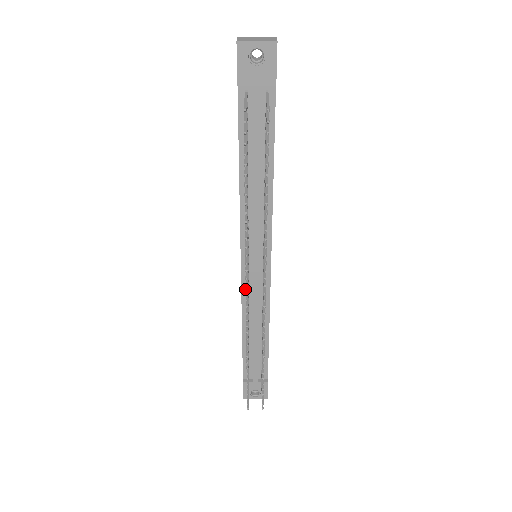
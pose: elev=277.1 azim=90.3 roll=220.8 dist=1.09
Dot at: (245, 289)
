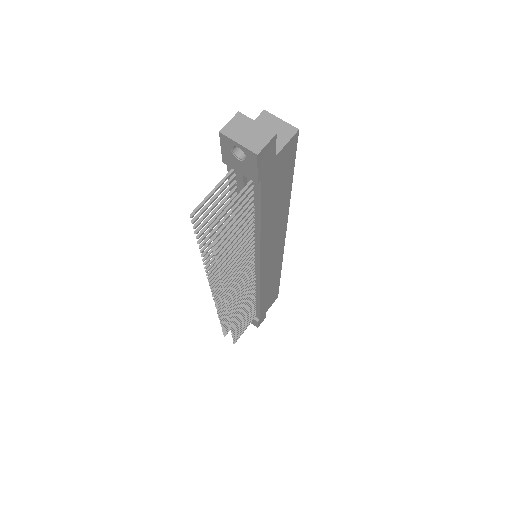
Dot at: occluded
